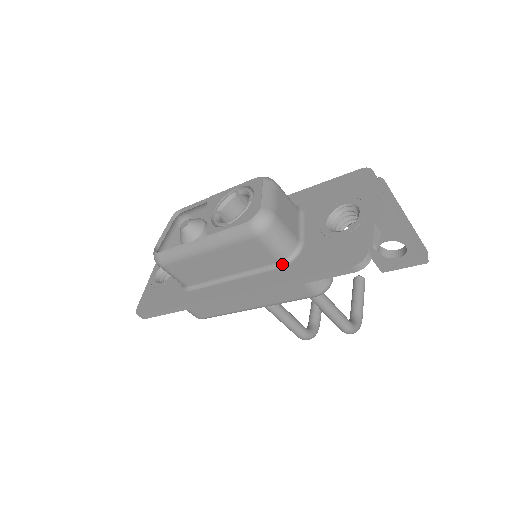
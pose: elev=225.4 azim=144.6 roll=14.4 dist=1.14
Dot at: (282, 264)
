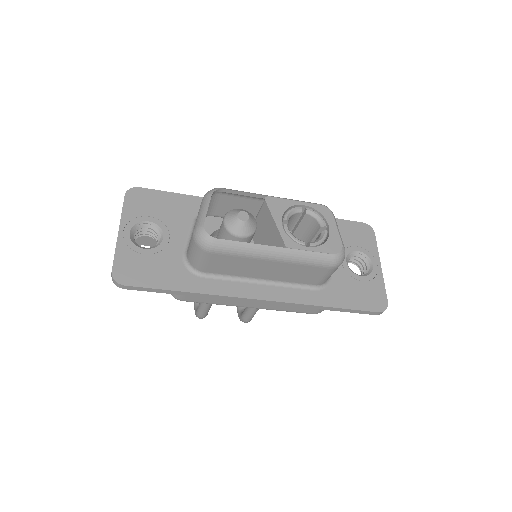
Dot at: (317, 287)
